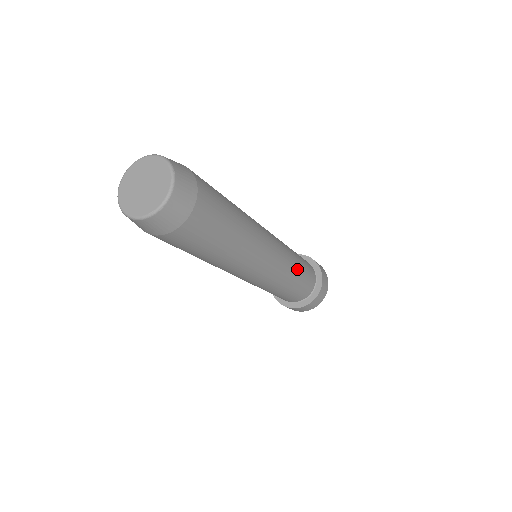
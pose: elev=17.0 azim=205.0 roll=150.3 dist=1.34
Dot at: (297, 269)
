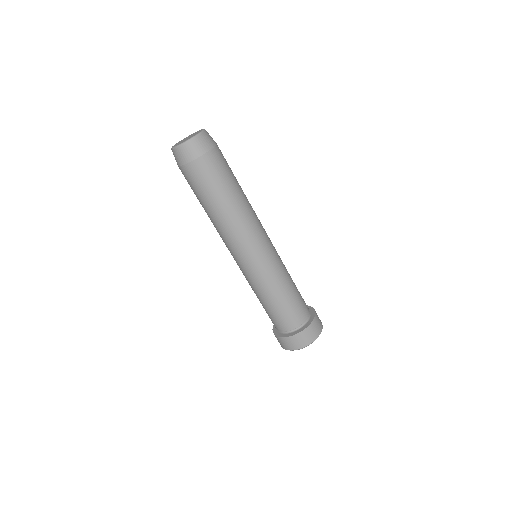
Dot at: occluded
